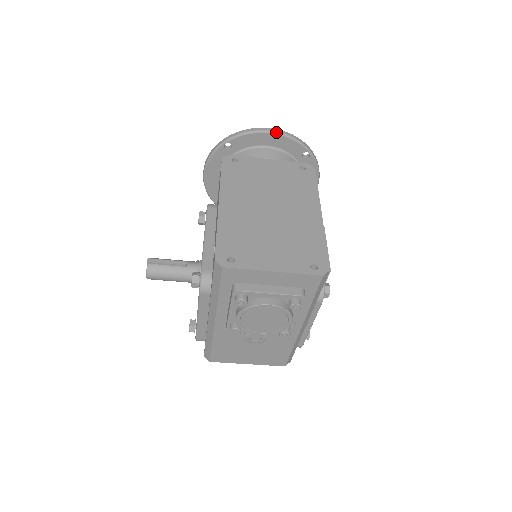
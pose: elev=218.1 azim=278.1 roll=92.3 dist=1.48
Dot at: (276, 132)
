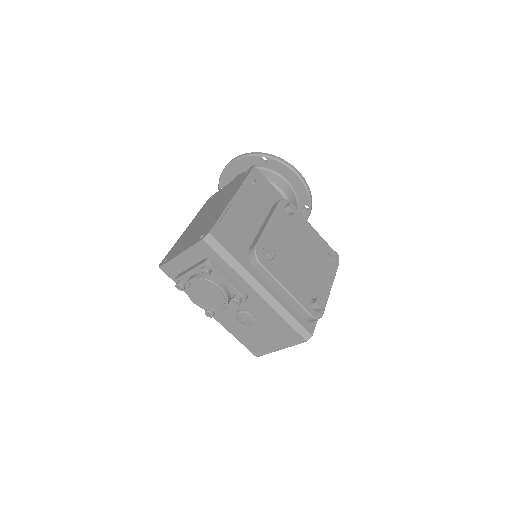
Dot at: (233, 160)
